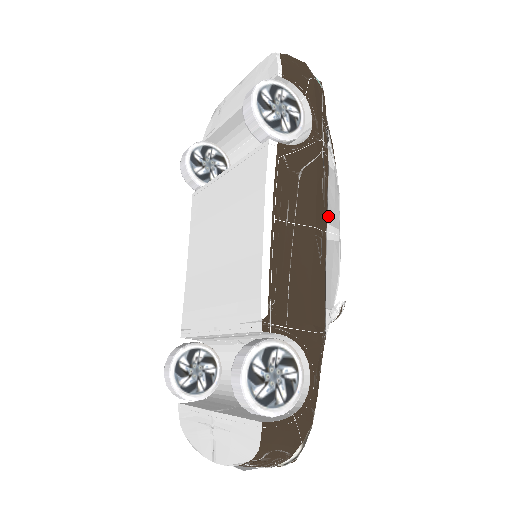
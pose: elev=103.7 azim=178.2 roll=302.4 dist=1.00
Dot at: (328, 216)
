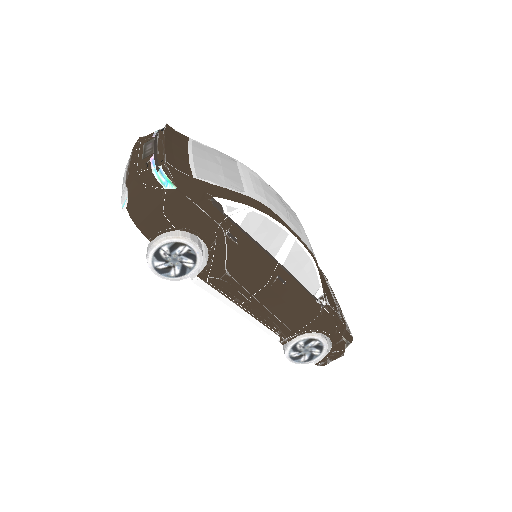
Dot at: (271, 253)
